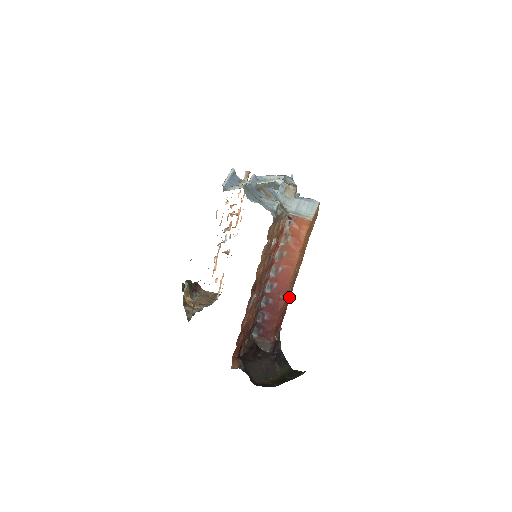
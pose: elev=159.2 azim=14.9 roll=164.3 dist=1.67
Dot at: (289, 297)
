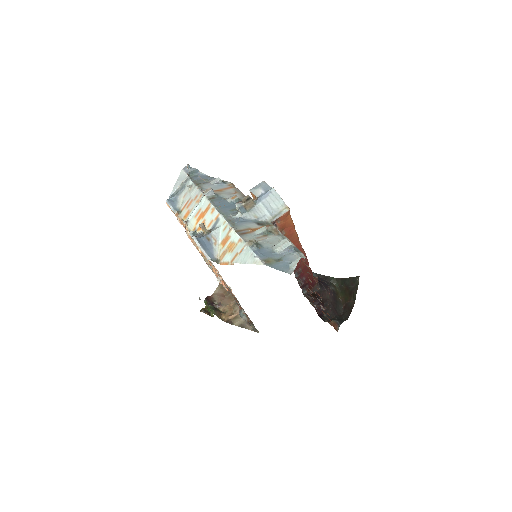
Dot at: occluded
